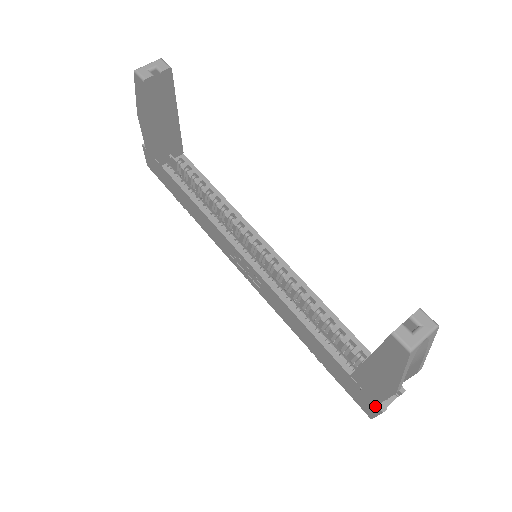
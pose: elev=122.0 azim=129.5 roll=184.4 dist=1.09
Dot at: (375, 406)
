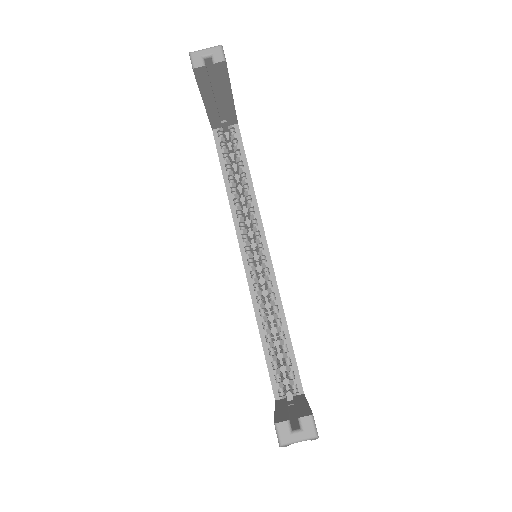
Dot at: occluded
